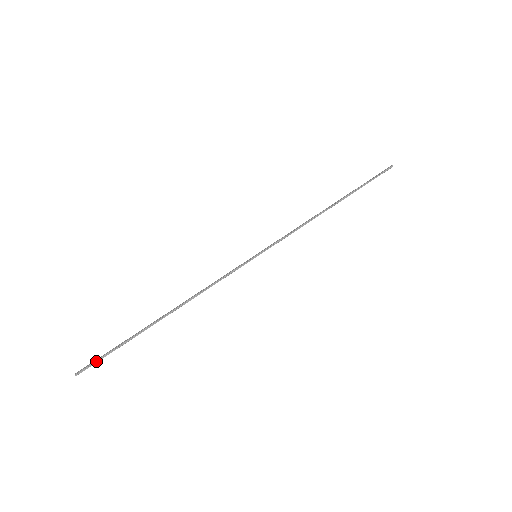
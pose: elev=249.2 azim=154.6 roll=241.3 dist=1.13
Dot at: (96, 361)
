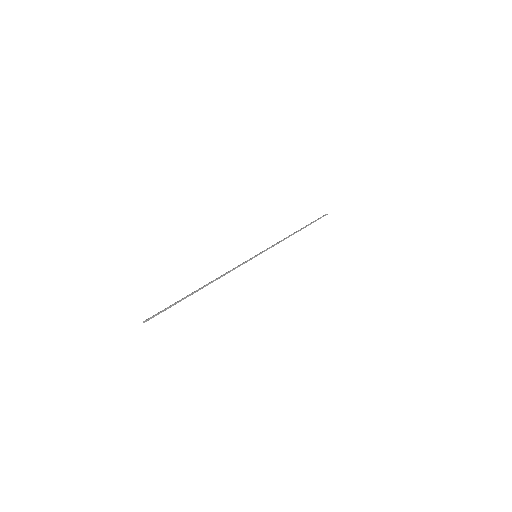
Dot at: (158, 313)
